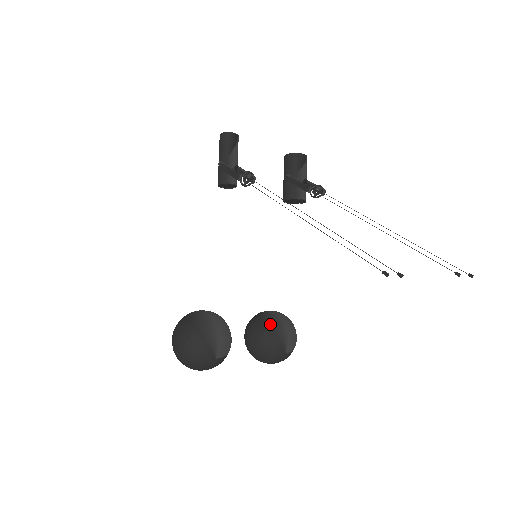
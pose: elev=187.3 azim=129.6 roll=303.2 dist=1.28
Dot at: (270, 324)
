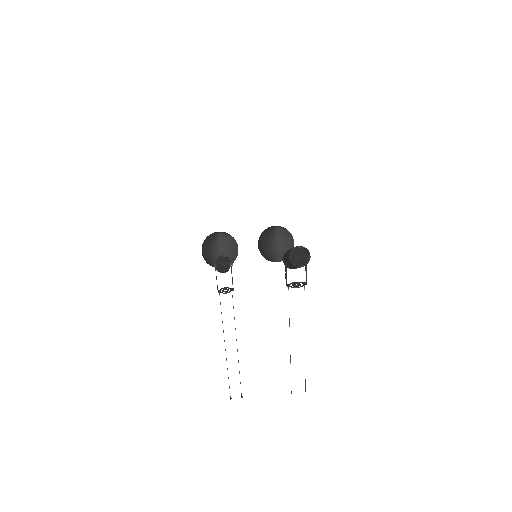
Dot at: (268, 255)
